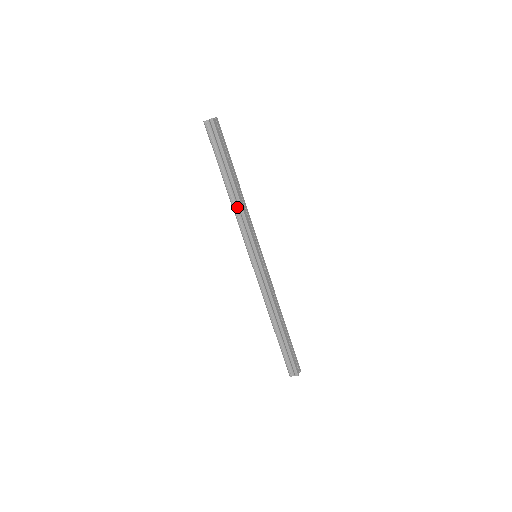
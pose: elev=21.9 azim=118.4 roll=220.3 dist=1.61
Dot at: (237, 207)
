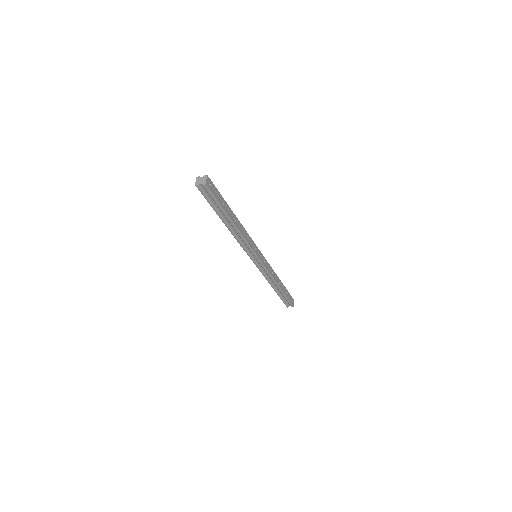
Dot at: (237, 235)
